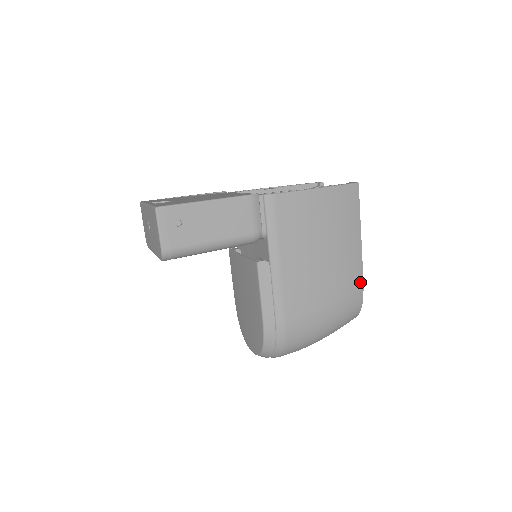
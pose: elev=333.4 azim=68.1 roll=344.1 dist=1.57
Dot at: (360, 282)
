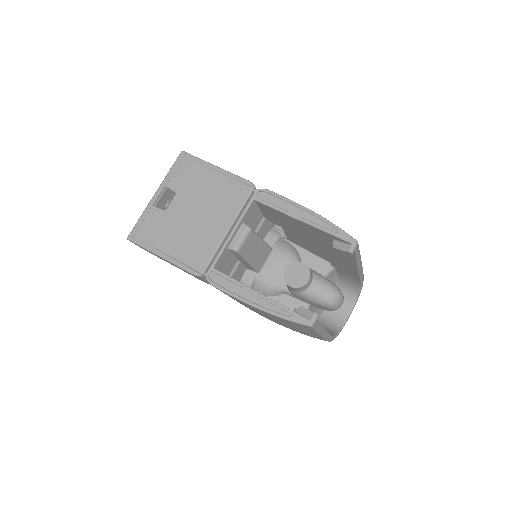
Dot at: occluded
